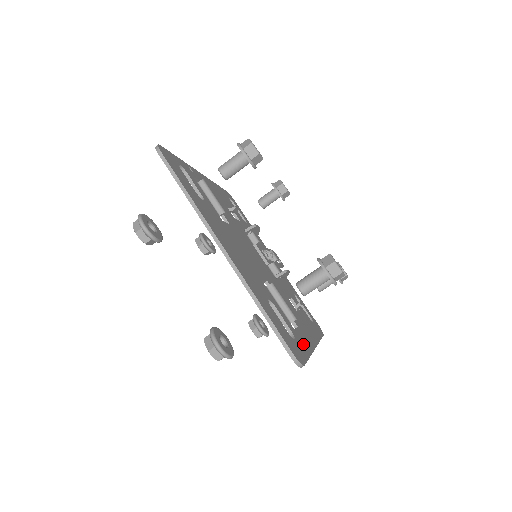
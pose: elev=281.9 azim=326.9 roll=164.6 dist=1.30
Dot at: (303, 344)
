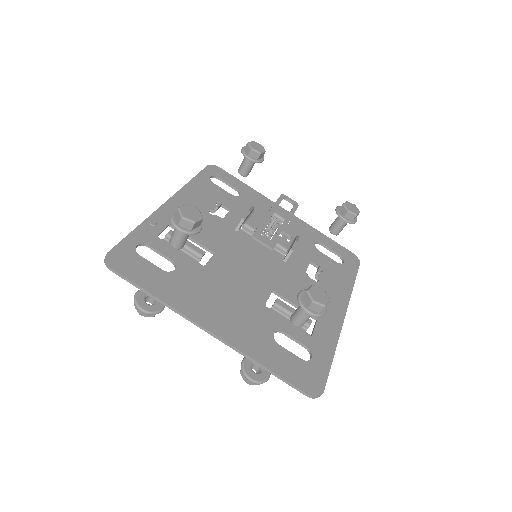
Dot at: (324, 346)
